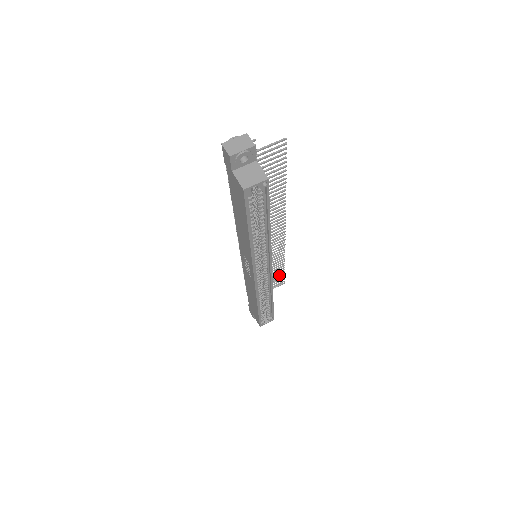
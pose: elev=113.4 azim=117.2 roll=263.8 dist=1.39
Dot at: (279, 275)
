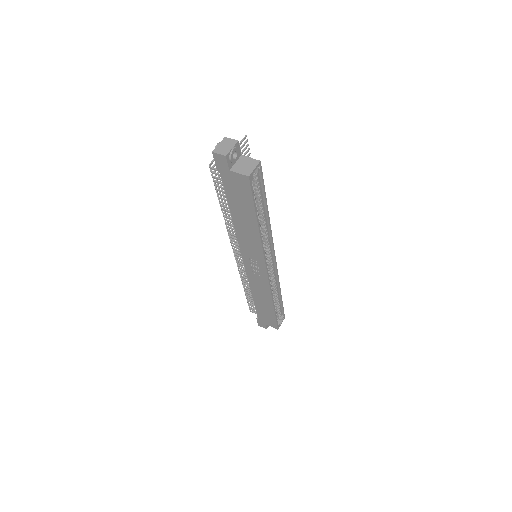
Dot at: occluded
